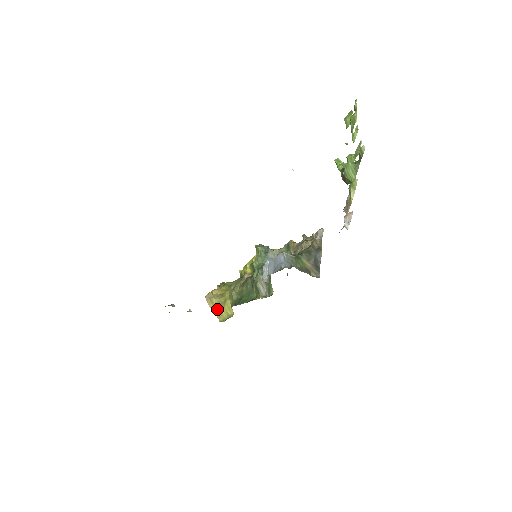
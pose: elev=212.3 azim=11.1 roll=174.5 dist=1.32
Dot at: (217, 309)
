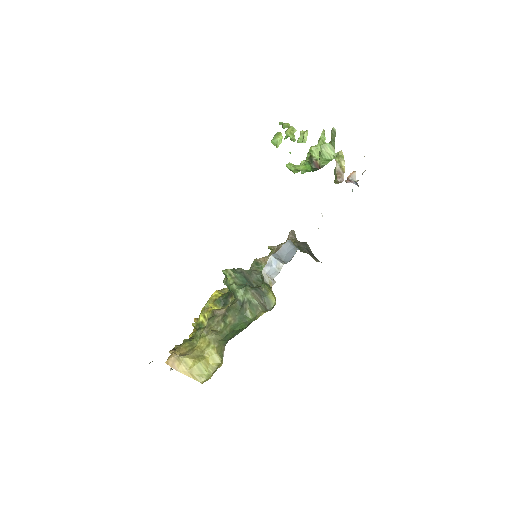
Dot at: (194, 367)
